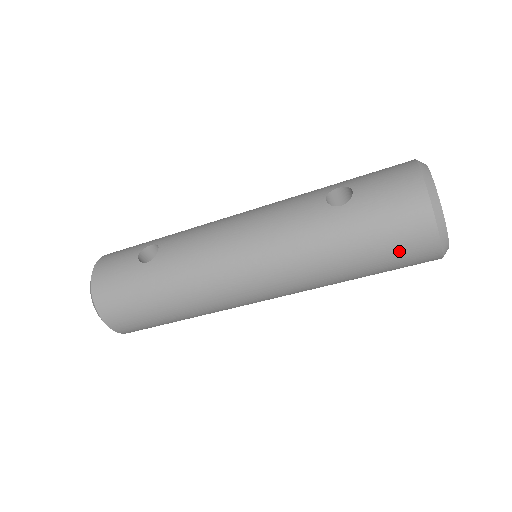
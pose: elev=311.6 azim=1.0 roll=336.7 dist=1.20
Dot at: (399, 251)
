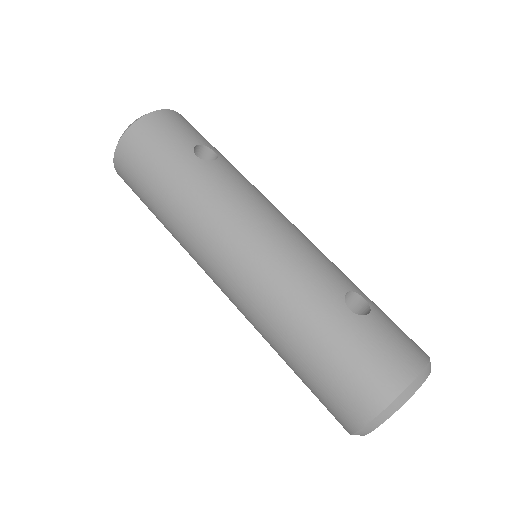
Dot at: (337, 389)
